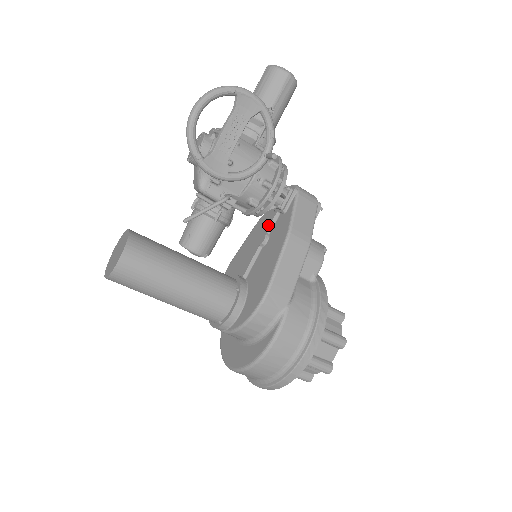
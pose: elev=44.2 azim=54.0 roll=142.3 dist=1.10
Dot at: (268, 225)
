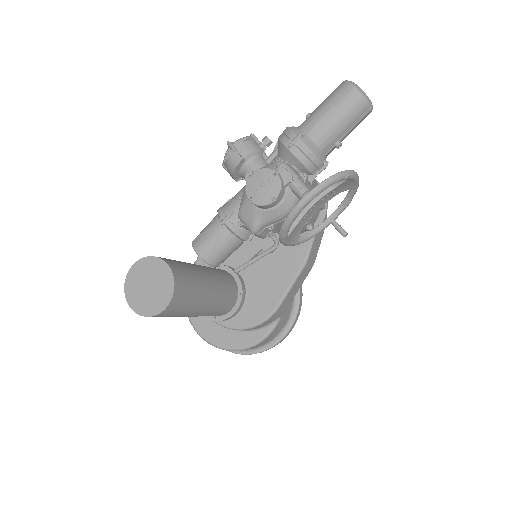
Dot at: occluded
